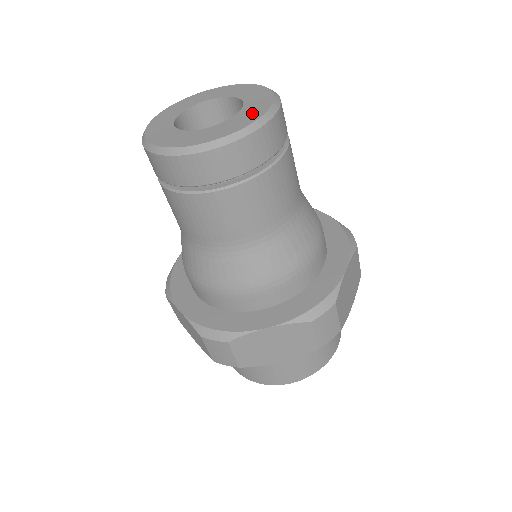
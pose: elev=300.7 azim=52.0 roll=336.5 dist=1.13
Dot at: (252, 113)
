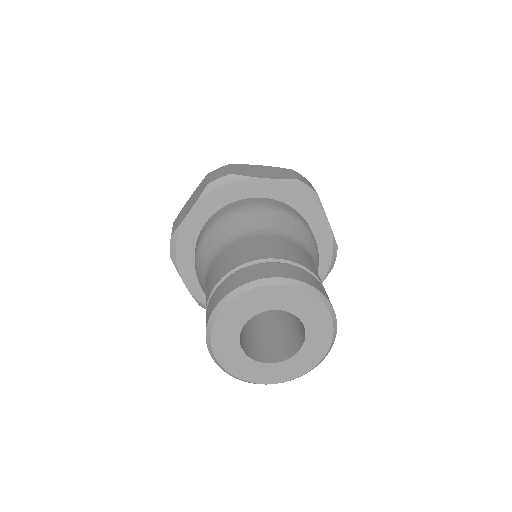
Dot at: (306, 362)
